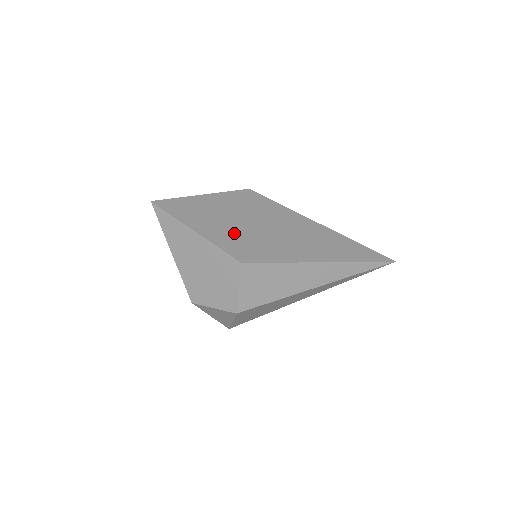
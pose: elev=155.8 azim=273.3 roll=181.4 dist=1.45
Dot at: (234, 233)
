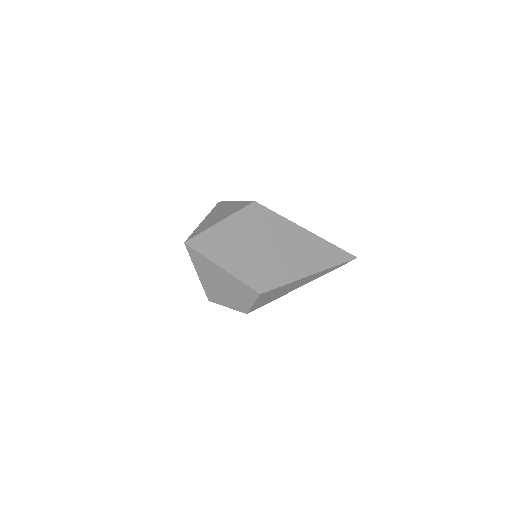
Dot at: (251, 262)
